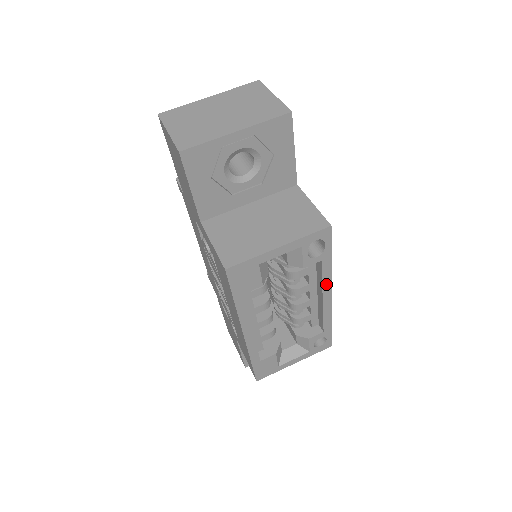
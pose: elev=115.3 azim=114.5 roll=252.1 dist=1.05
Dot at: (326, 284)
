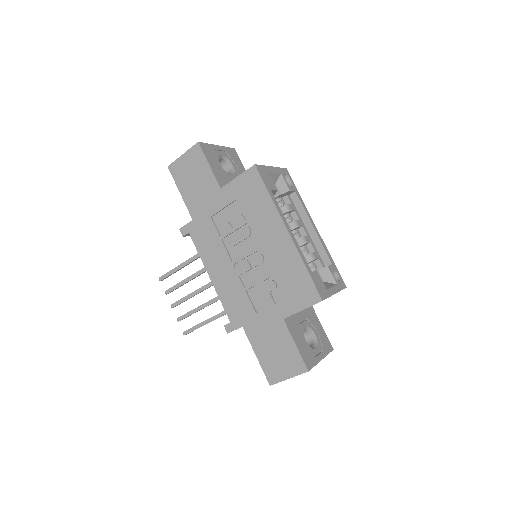
Dot at: (307, 214)
